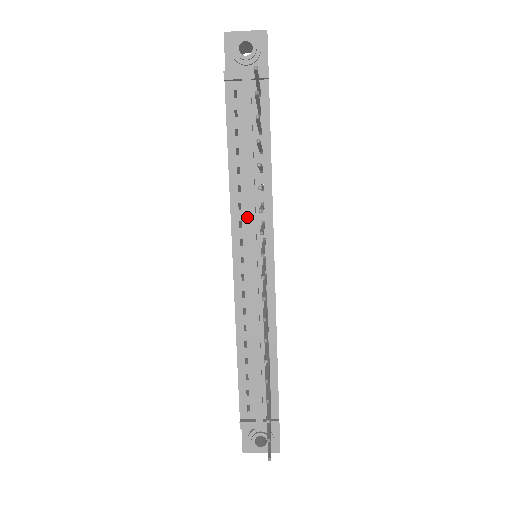
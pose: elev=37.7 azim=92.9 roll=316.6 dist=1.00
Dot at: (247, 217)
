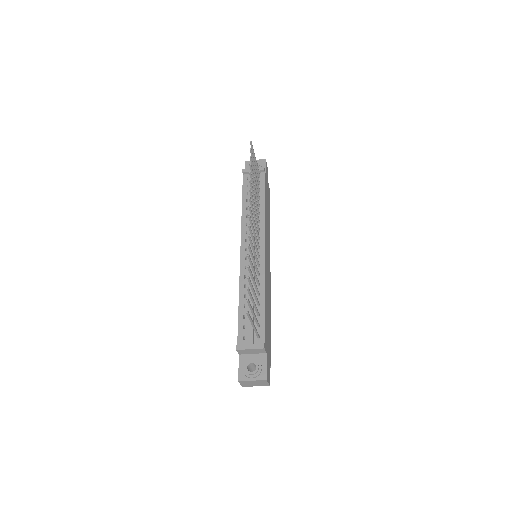
Dot at: occluded
